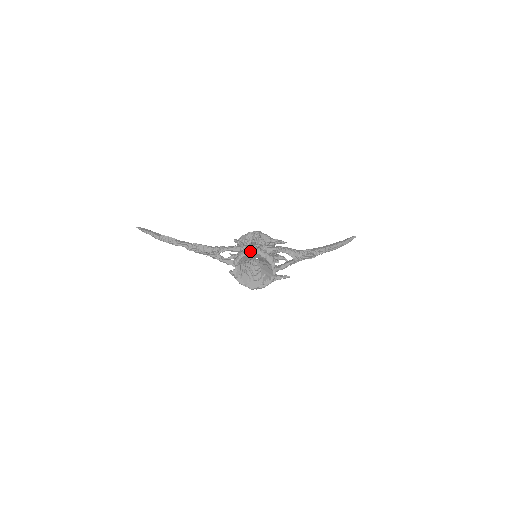
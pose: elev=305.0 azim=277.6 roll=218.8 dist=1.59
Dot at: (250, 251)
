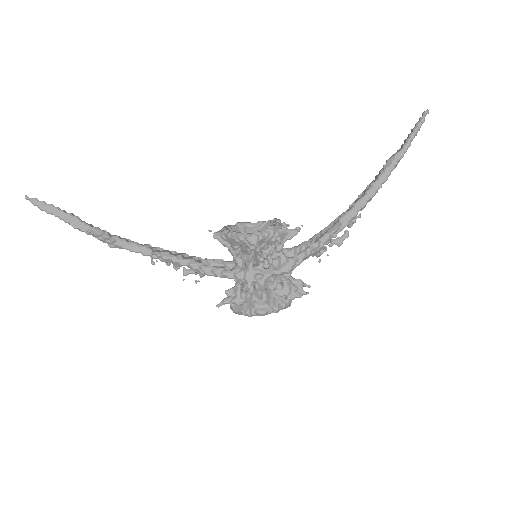
Dot at: occluded
